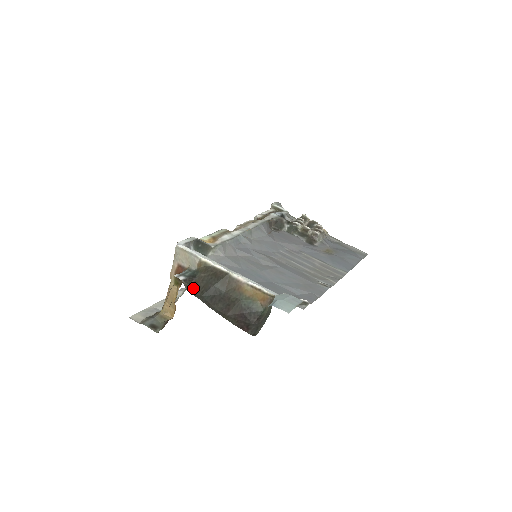
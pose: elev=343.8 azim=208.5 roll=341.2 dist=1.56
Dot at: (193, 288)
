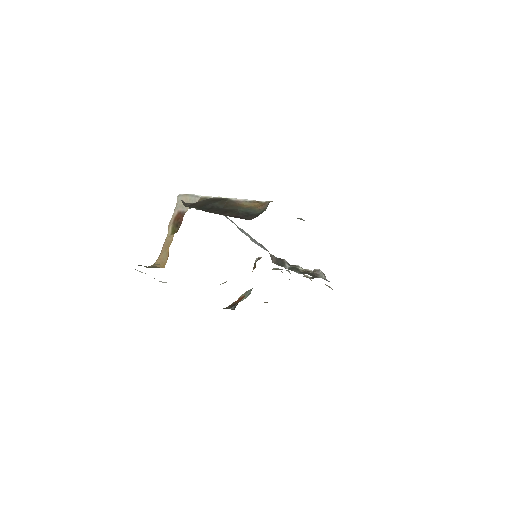
Dot at: (191, 205)
